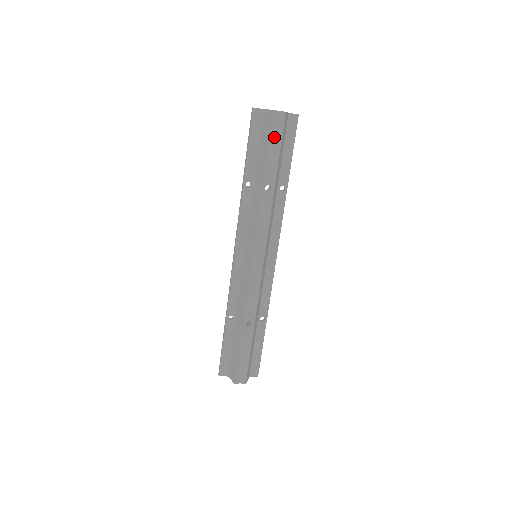
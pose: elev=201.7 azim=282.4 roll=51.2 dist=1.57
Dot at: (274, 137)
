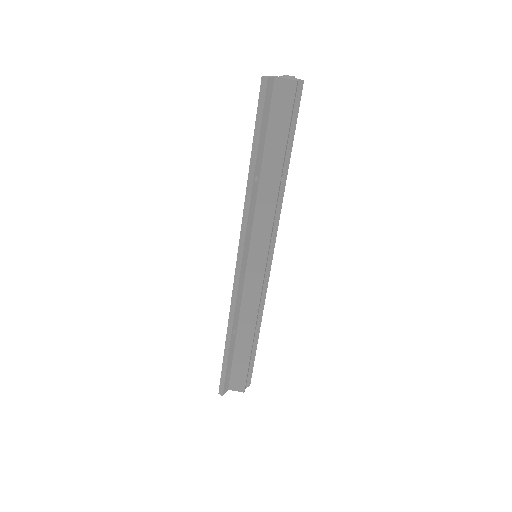
Dot at: (292, 114)
